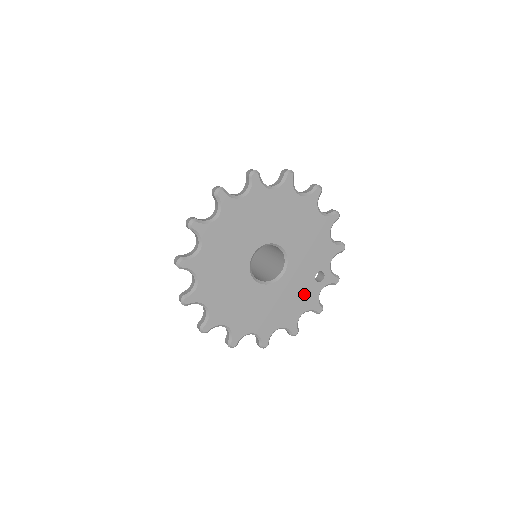
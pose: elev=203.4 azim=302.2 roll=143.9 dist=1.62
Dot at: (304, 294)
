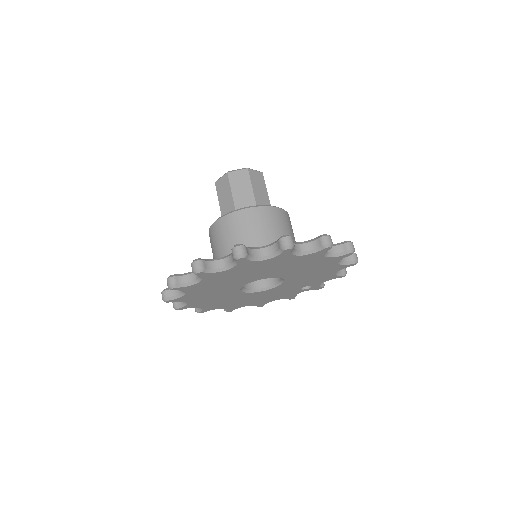
Dot at: (284, 294)
